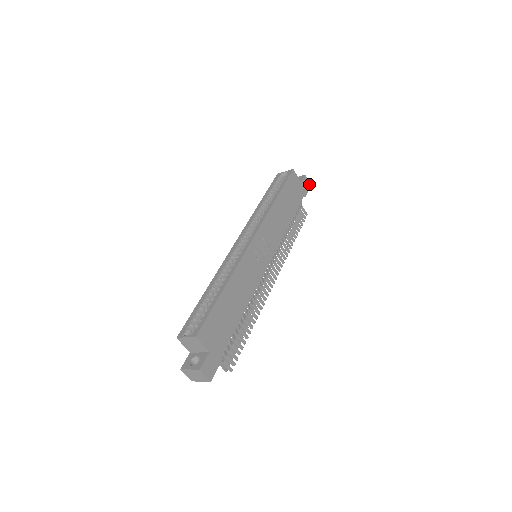
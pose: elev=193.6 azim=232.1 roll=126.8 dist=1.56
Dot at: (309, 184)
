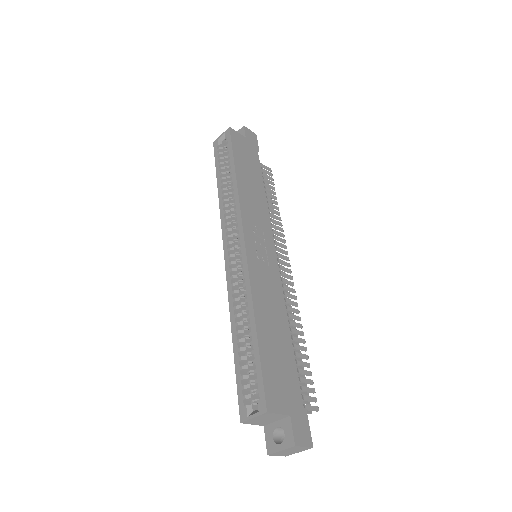
Dot at: (253, 134)
